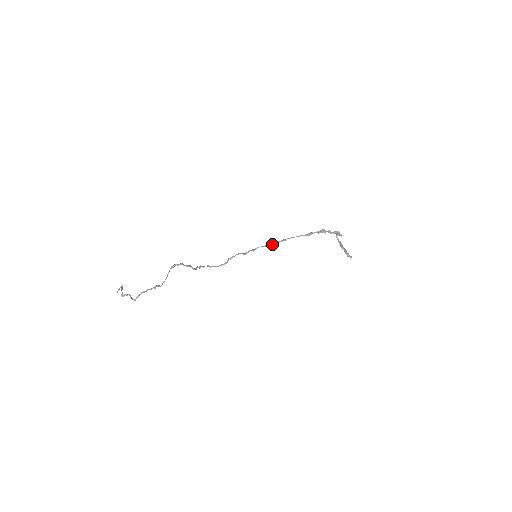
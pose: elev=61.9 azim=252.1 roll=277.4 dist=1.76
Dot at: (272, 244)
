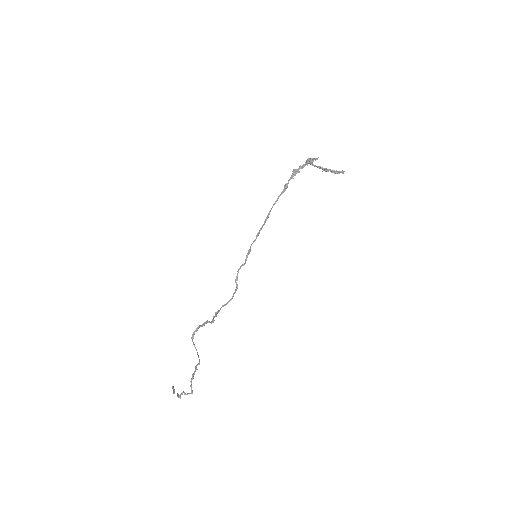
Dot at: occluded
